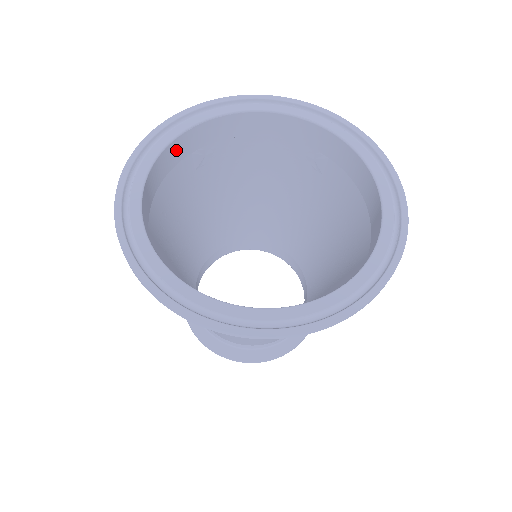
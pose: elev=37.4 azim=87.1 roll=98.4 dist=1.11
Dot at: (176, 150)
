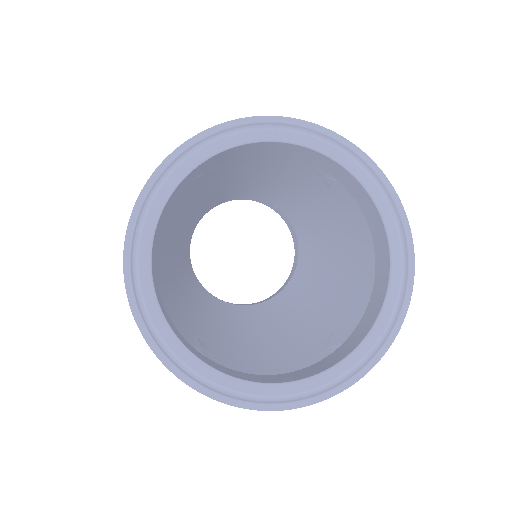
Dot at: (178, 189)
